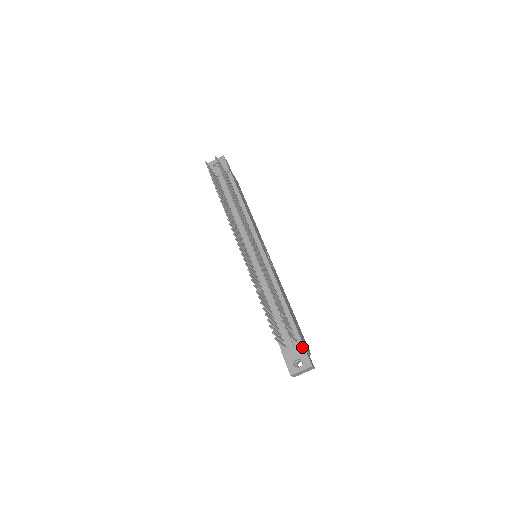
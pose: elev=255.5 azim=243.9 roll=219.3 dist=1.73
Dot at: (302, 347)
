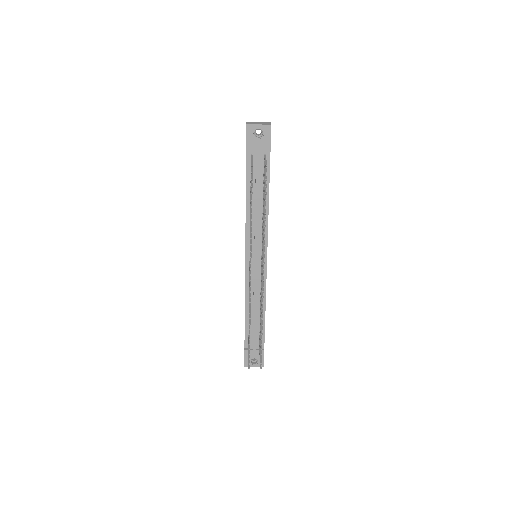
Dot at: (263, 353)
